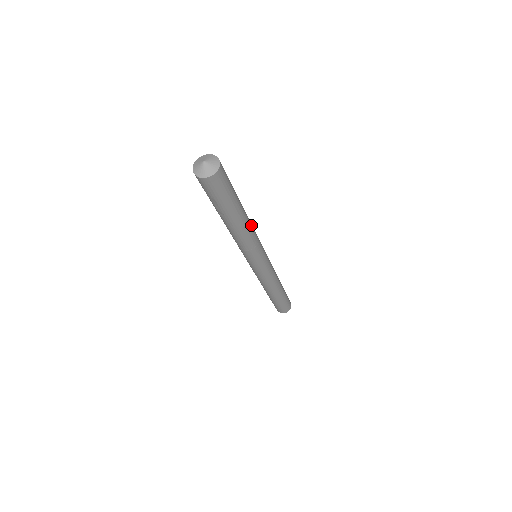
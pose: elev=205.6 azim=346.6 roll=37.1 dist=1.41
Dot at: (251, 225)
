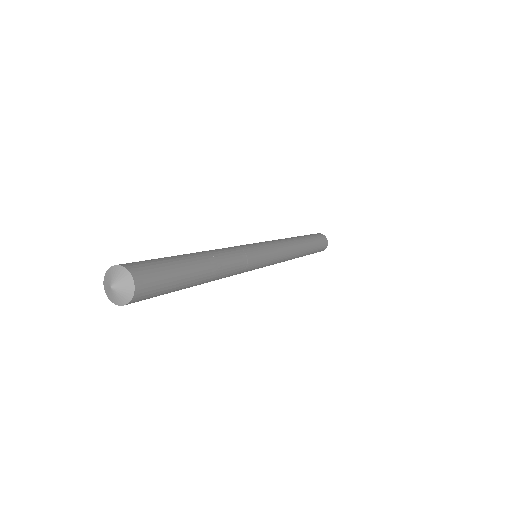
Dot at: (228, 272)
